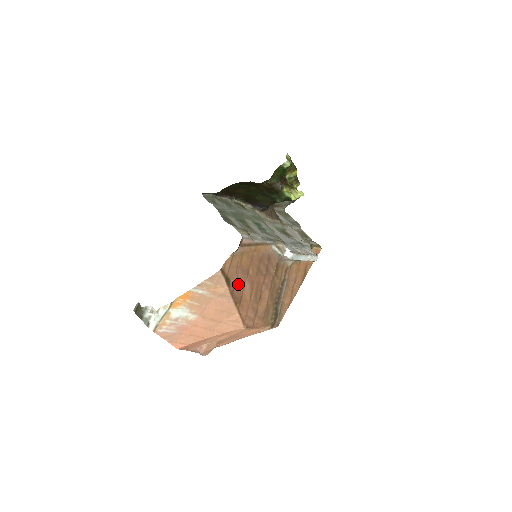
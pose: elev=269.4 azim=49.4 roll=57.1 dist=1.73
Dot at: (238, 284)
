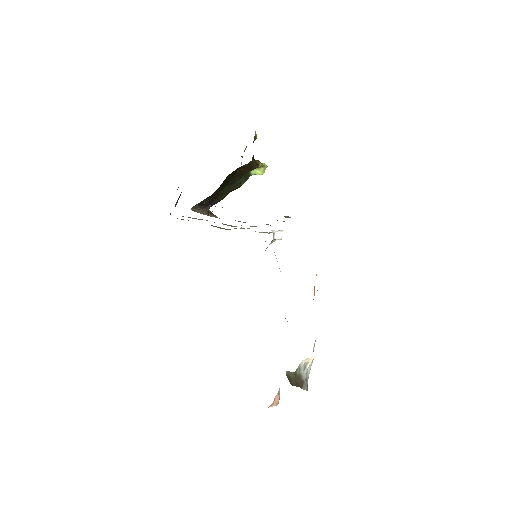
Dot at: occluded
